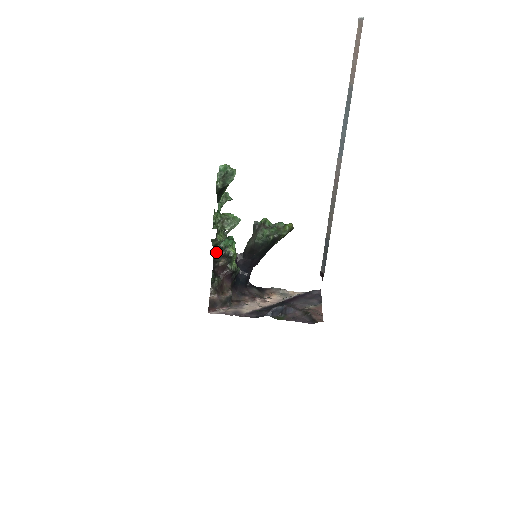
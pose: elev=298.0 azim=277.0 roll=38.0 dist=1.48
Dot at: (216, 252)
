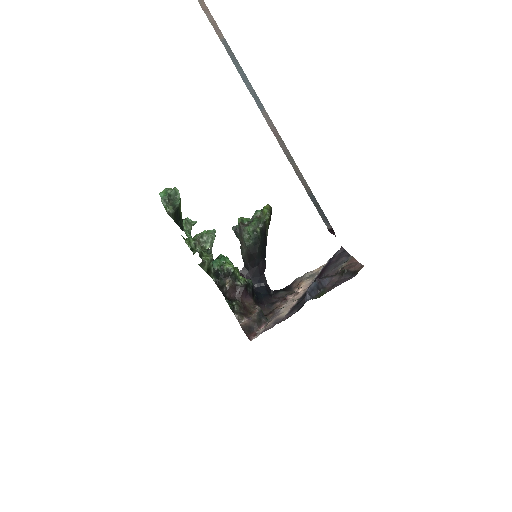
Dot at: (215, 278)
